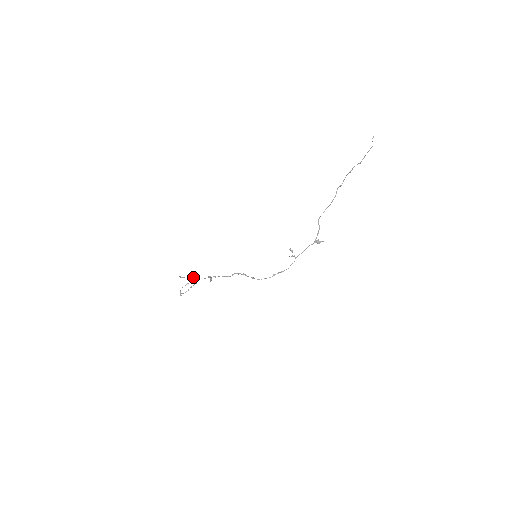
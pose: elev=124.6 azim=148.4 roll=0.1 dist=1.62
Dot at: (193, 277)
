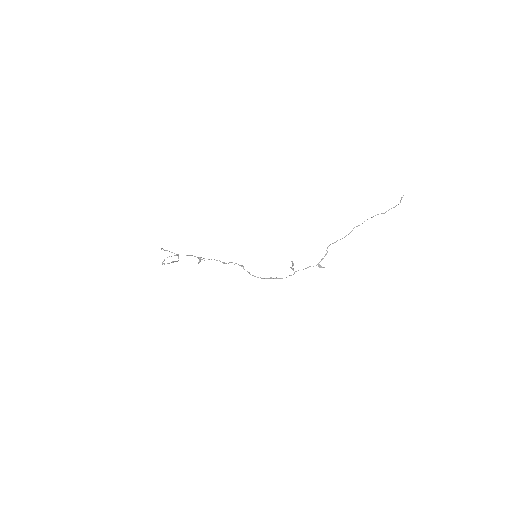
Dot at: (177, 254)
